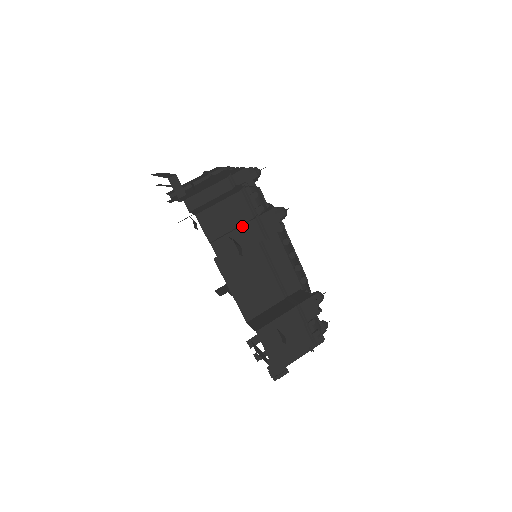
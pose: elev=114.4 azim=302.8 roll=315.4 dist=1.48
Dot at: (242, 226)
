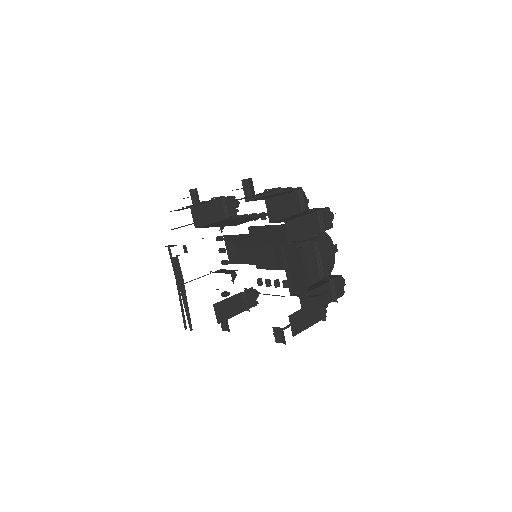
Dot at: occluded
